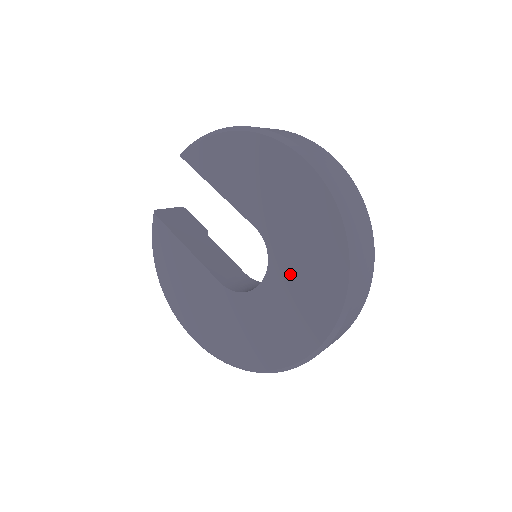
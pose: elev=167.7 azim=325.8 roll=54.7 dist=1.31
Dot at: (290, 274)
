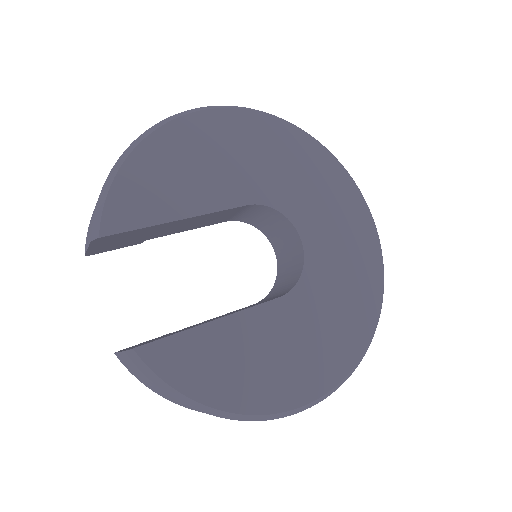
Dot at: (308, 204)
